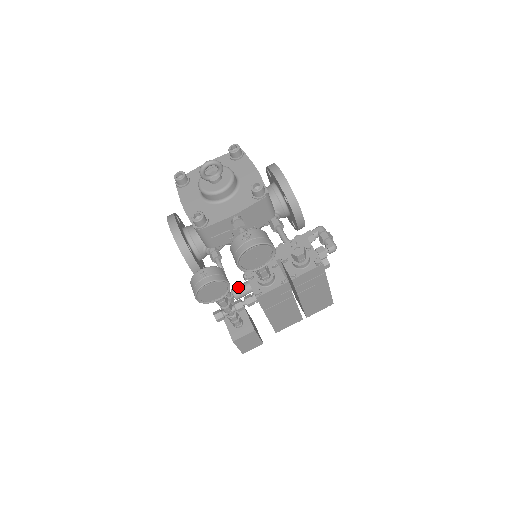
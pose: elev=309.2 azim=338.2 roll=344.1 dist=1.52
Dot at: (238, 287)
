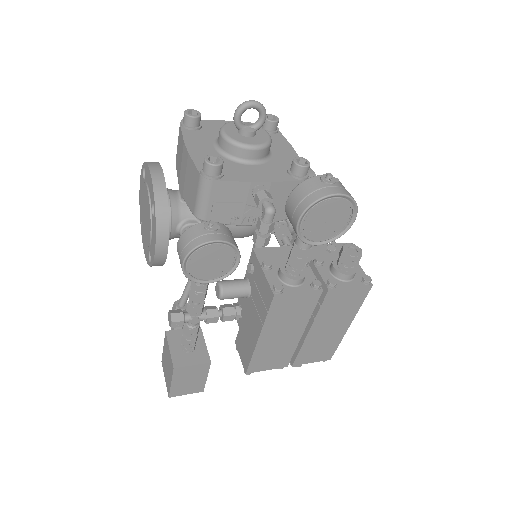
Dot at: (231, 281)
